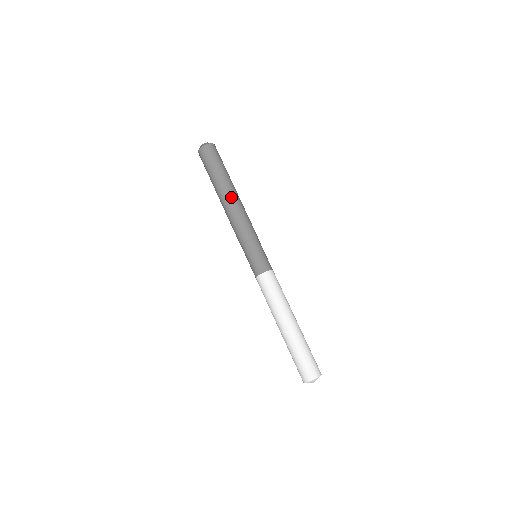
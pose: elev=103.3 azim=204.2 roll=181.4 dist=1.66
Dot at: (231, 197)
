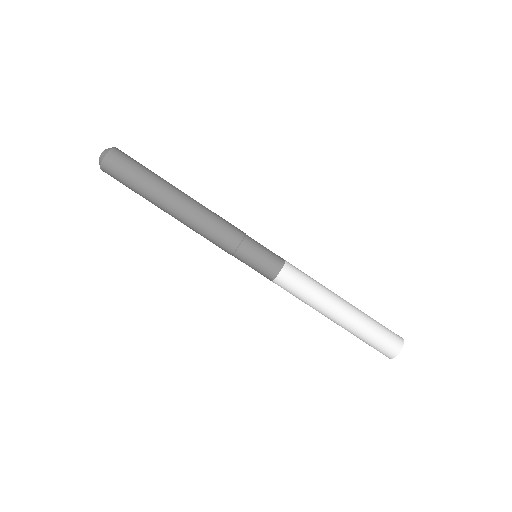
Dot at: (188, 199)
